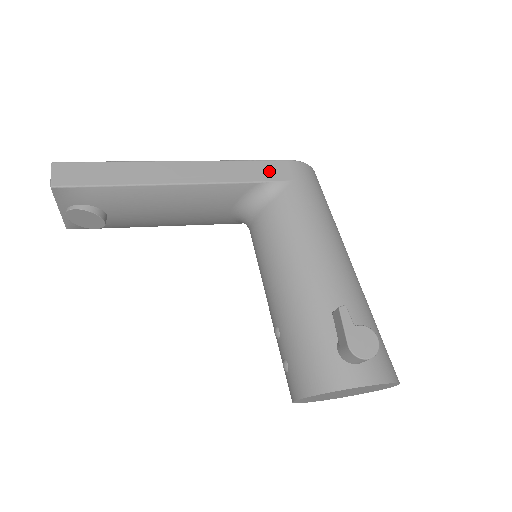
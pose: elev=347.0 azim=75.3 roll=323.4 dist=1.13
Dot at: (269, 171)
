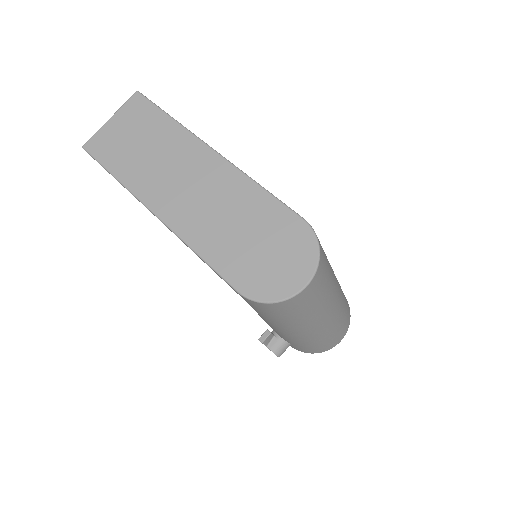
Dot at: occluded
